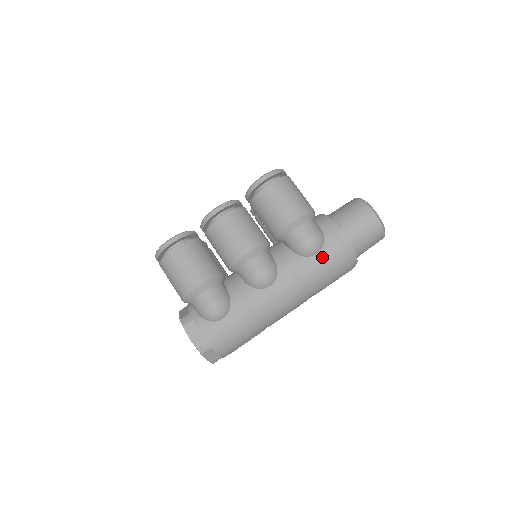
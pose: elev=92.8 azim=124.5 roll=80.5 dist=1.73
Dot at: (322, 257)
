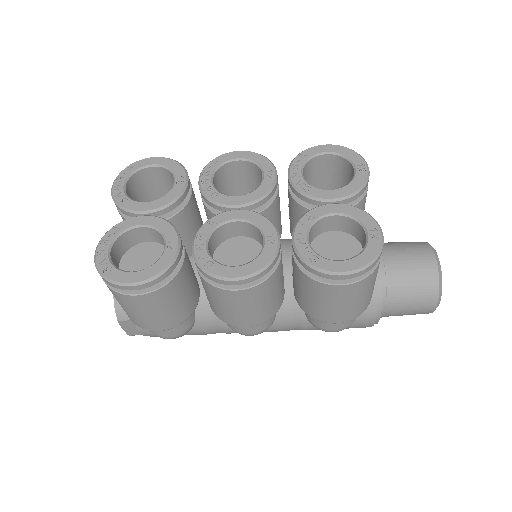
Dot at: occluded
